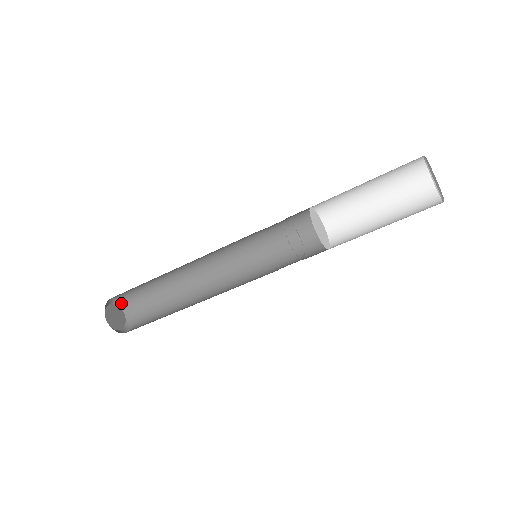
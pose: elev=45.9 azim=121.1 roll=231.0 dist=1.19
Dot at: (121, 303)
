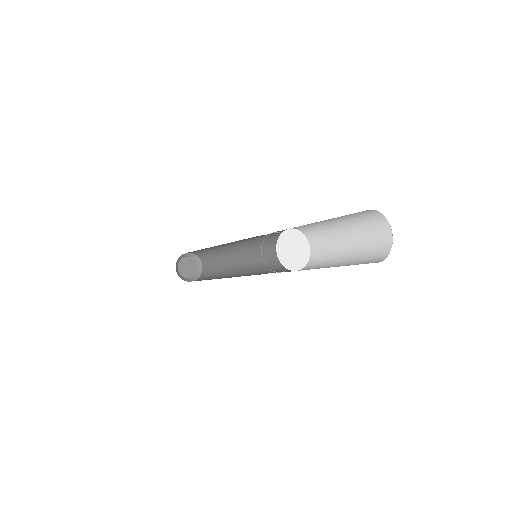
Dot at: (180, 257)
